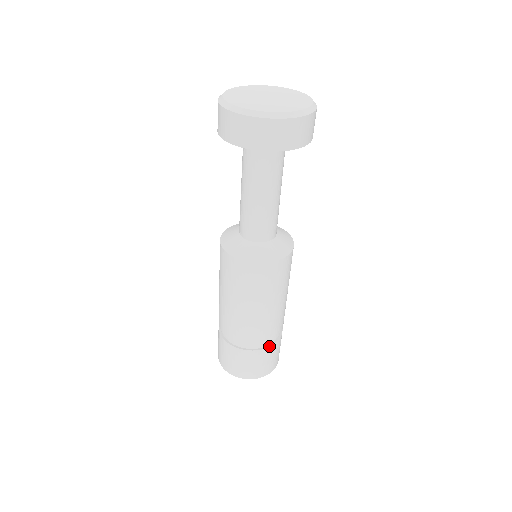
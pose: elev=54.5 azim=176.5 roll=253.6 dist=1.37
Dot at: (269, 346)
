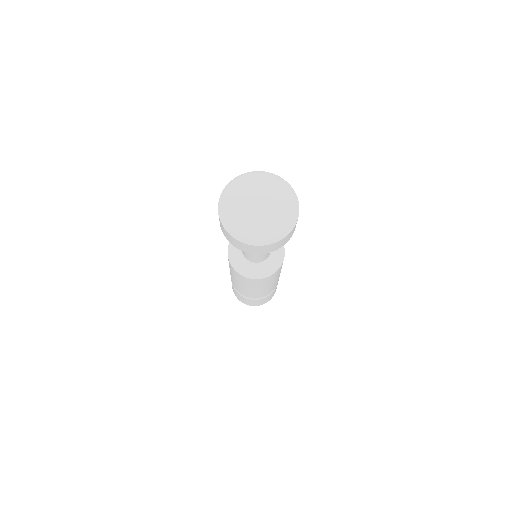
Dot at: (275, 288)
